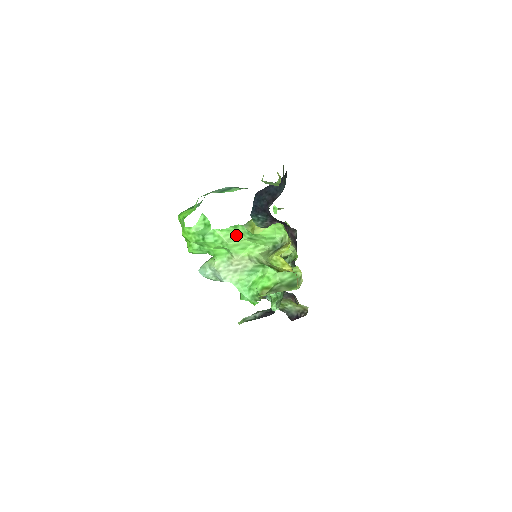
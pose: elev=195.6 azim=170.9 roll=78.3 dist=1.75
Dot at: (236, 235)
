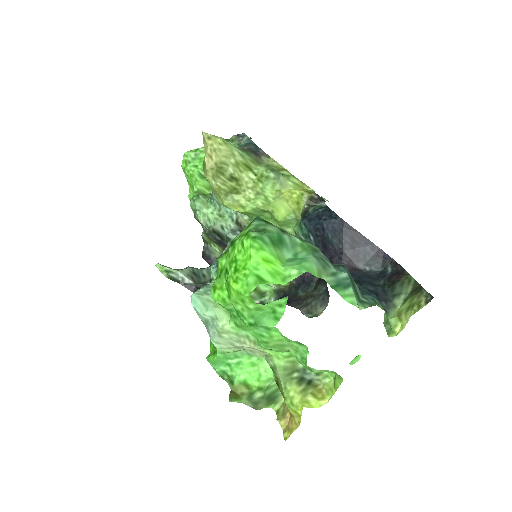
Dot at: (289, 344)
